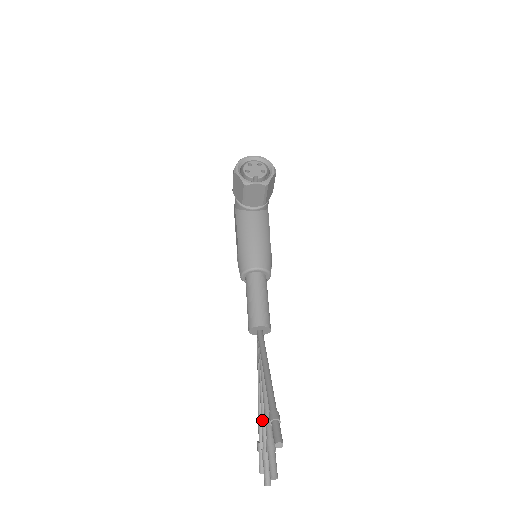
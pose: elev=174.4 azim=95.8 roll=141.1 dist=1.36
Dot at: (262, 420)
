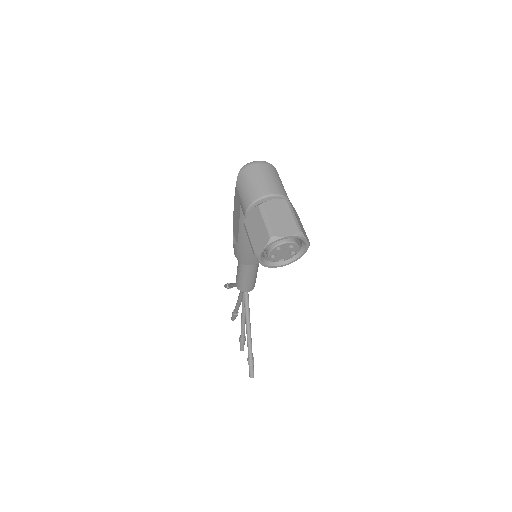
Dot at: (236, 309)
